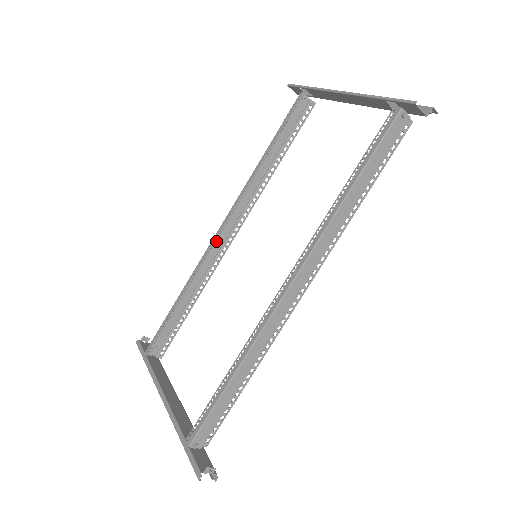
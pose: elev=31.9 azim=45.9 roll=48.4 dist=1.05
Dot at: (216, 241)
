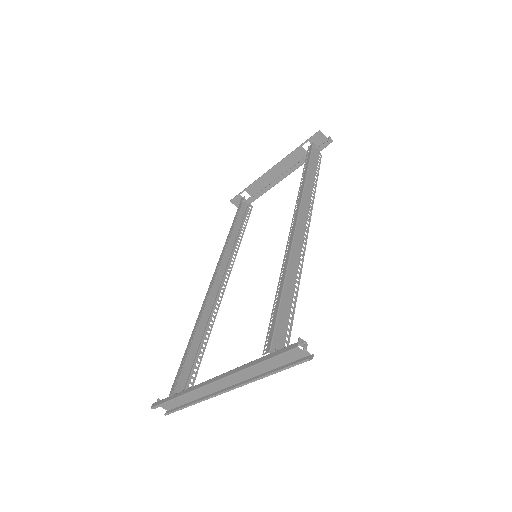
Dot at: (212, 288)
